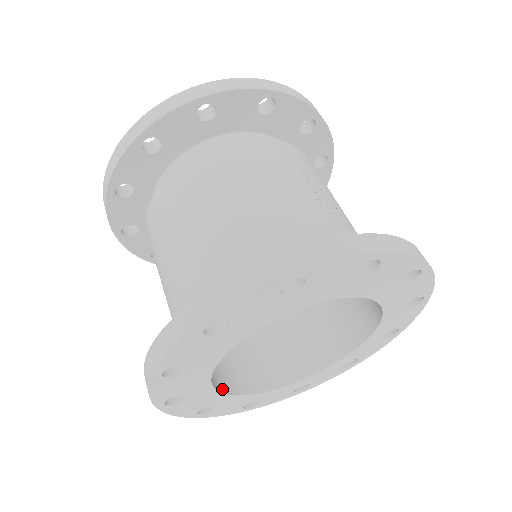
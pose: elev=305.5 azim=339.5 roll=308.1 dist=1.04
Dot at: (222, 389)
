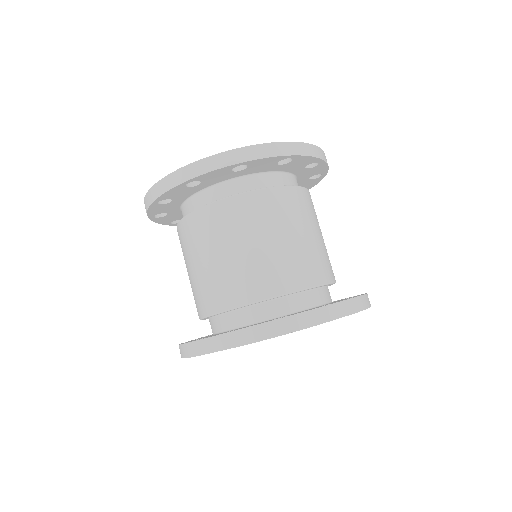
Dot at: occluded
